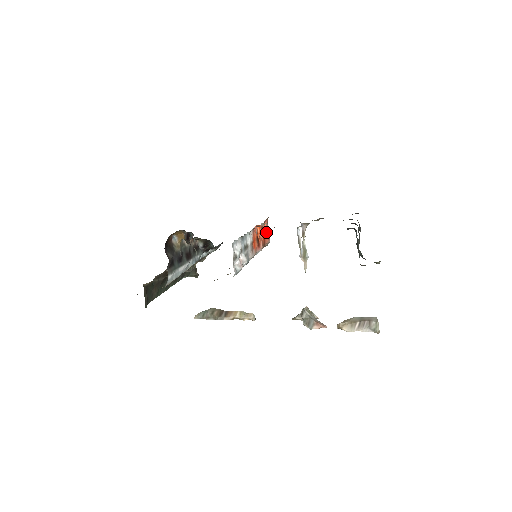
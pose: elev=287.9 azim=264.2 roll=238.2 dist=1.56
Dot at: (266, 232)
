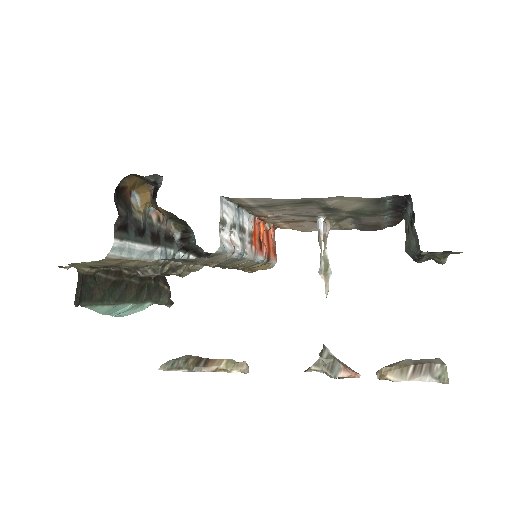
Dot at: (272, 245)
